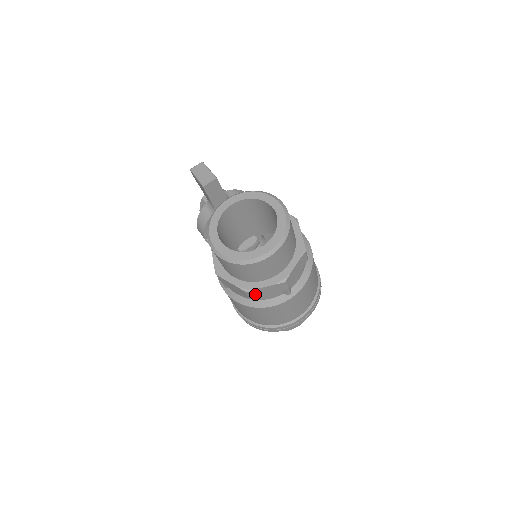
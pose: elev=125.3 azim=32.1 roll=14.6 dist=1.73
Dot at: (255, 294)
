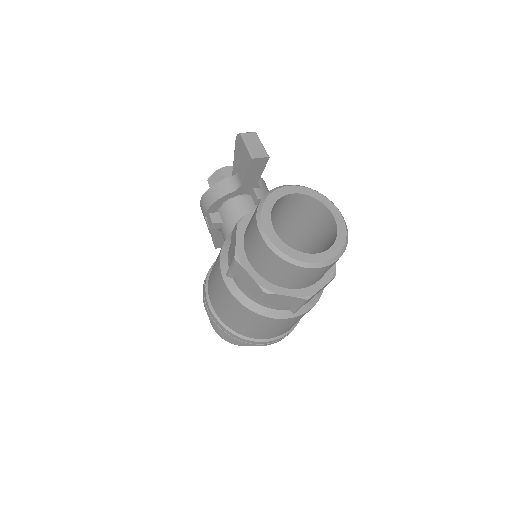
Dot at: (269, 298)
